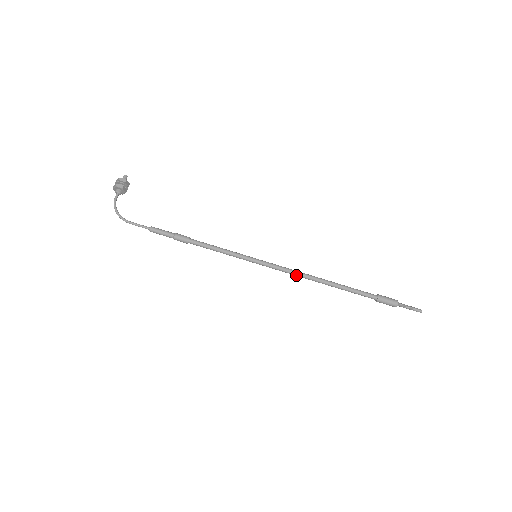
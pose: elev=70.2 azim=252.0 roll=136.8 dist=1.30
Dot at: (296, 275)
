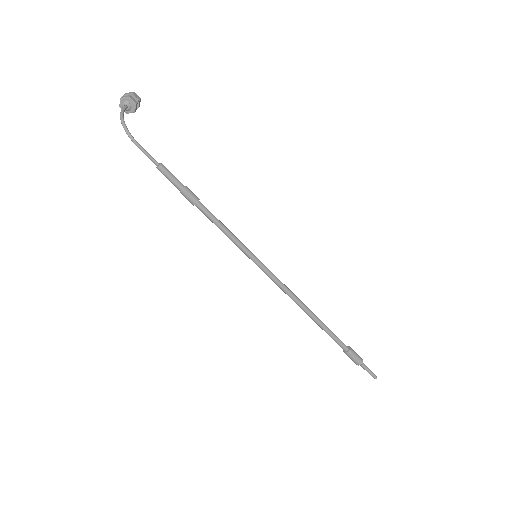
Dot at: (289, 294)
